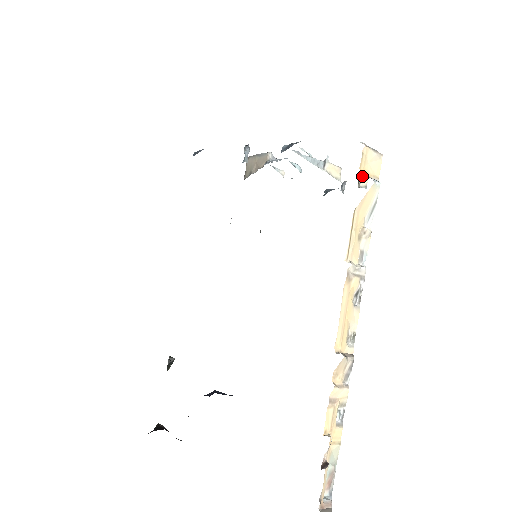
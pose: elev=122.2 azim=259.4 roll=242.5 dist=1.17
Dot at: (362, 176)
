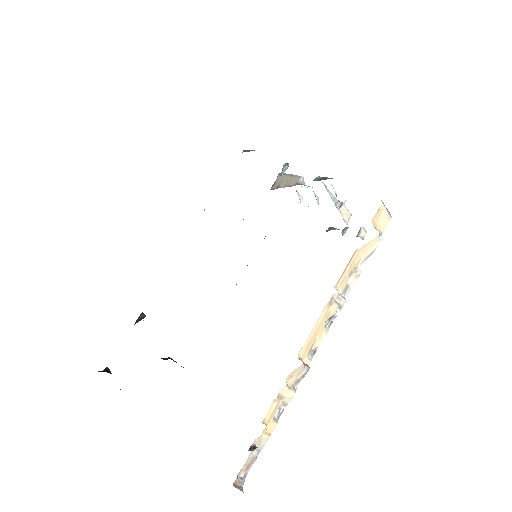
Dot at: (364, 228)
